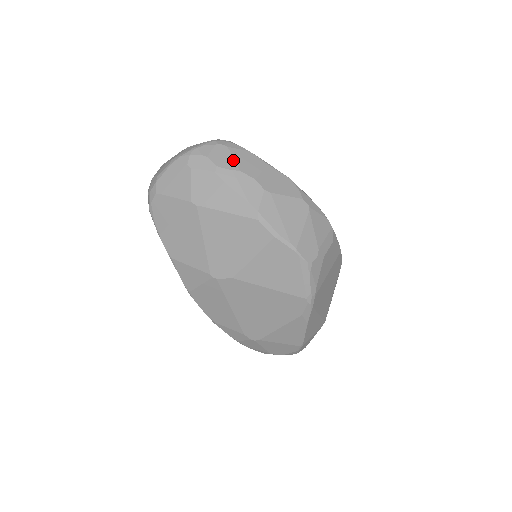
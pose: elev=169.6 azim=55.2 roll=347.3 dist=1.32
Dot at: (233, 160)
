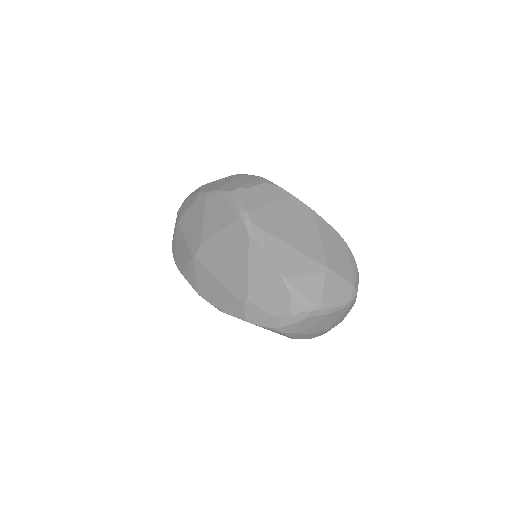
Dot at: occluded
